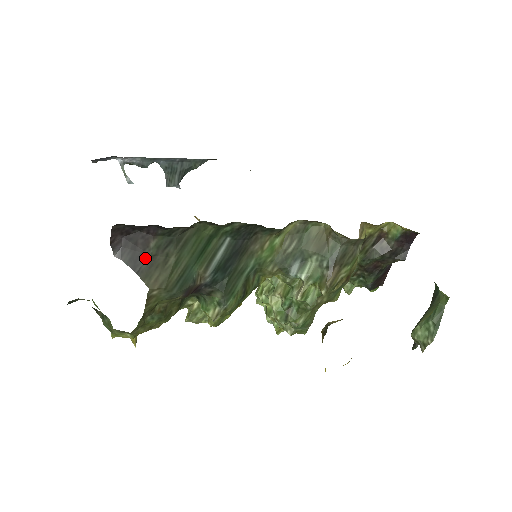
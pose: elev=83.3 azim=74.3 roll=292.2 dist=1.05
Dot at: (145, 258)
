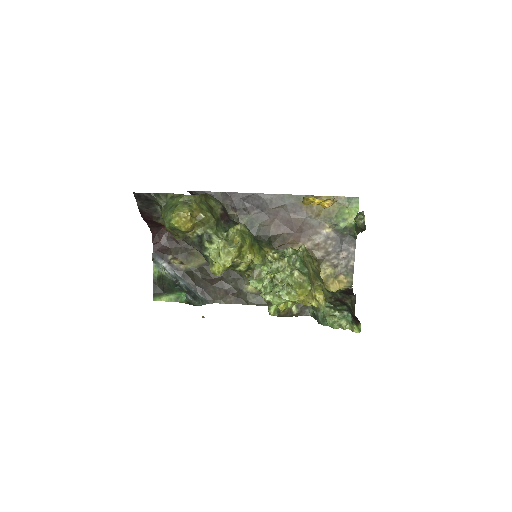
Dot at: occluded
